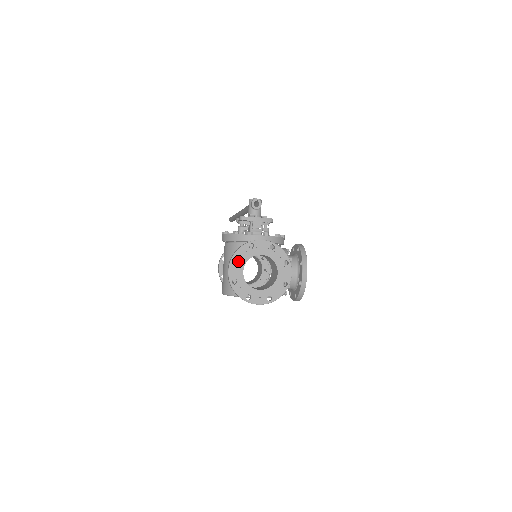
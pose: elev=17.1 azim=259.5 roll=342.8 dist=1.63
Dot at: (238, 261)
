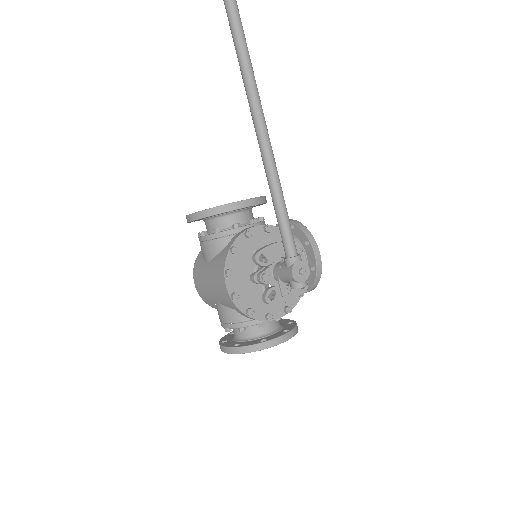
Dot at: occluded
